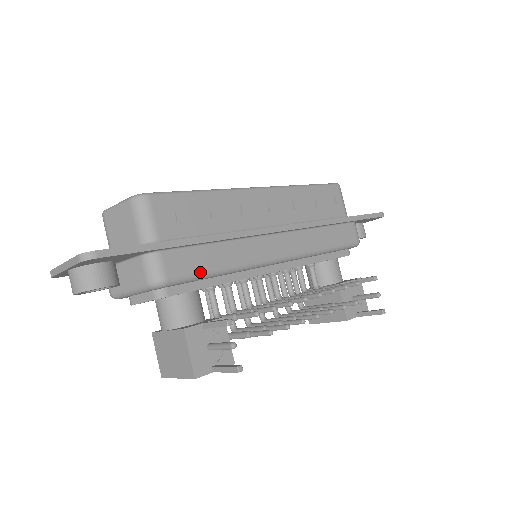
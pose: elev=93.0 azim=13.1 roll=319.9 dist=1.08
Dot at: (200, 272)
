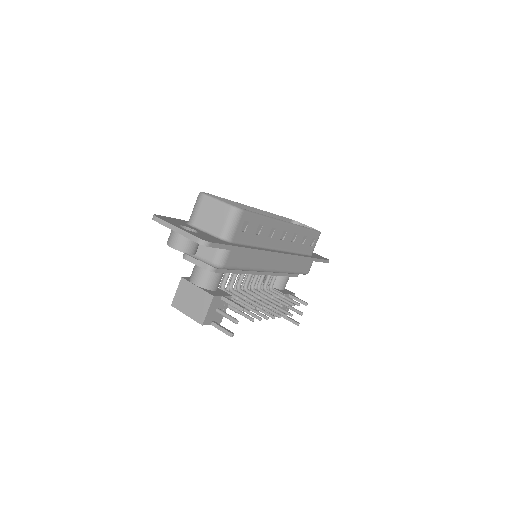
Dot at: (238, 267)
